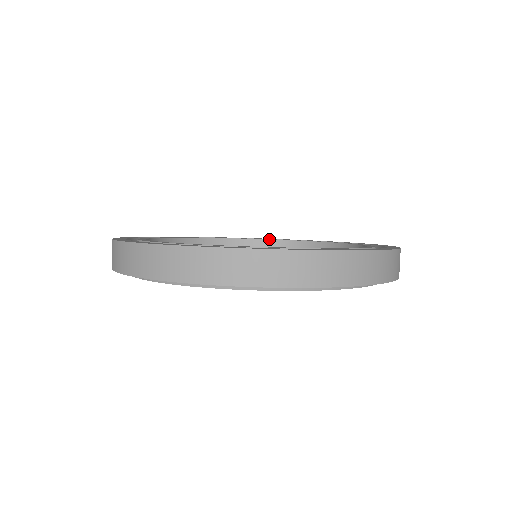
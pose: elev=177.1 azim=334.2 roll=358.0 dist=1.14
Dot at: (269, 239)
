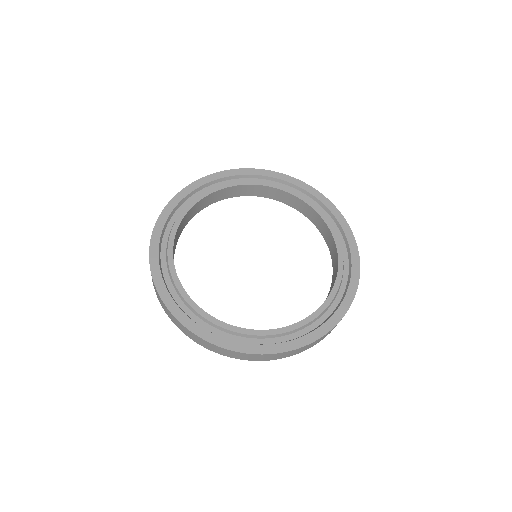
Dot at: (328, 227)
